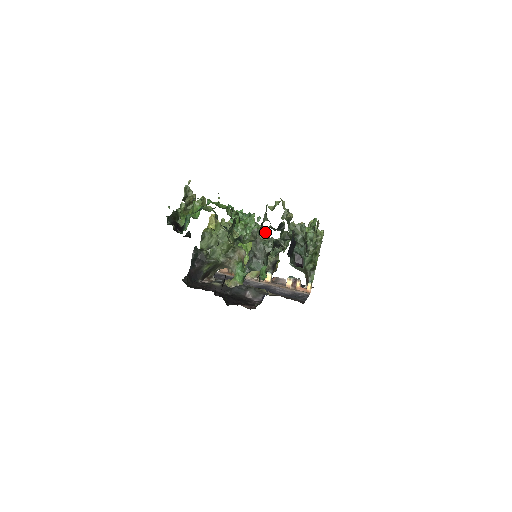
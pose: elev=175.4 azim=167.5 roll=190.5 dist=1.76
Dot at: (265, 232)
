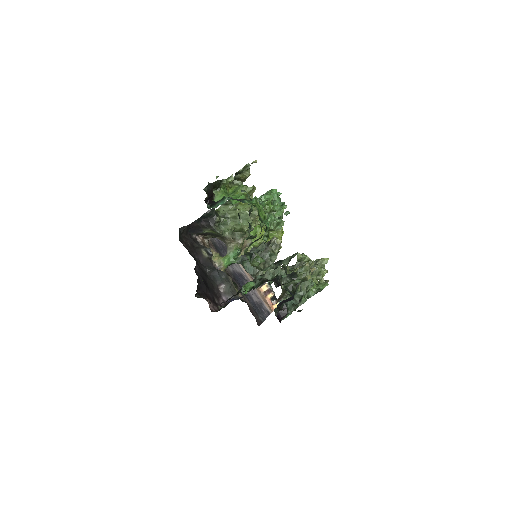
Dot at: (280, 245)
